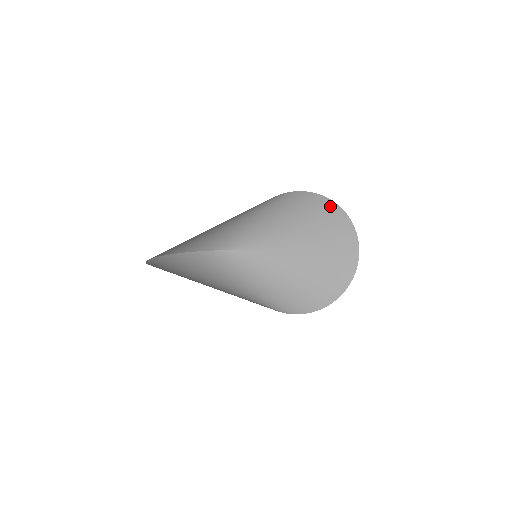
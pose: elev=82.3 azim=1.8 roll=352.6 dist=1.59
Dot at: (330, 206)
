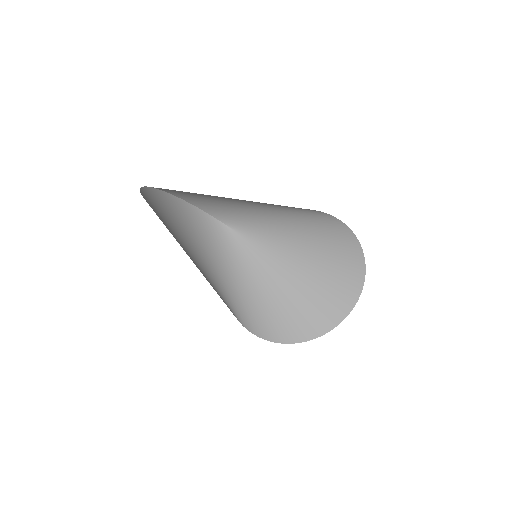
Dot at: (356, 253)
